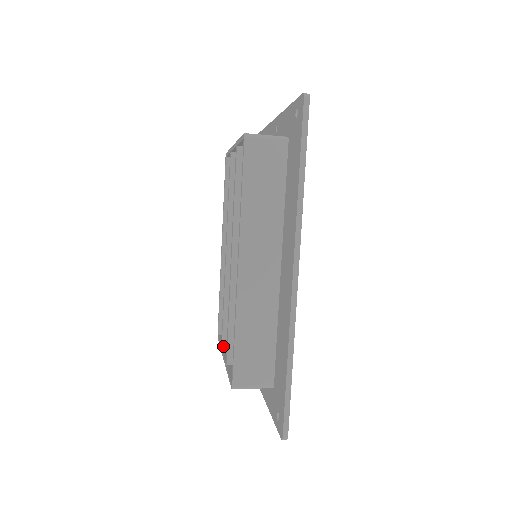
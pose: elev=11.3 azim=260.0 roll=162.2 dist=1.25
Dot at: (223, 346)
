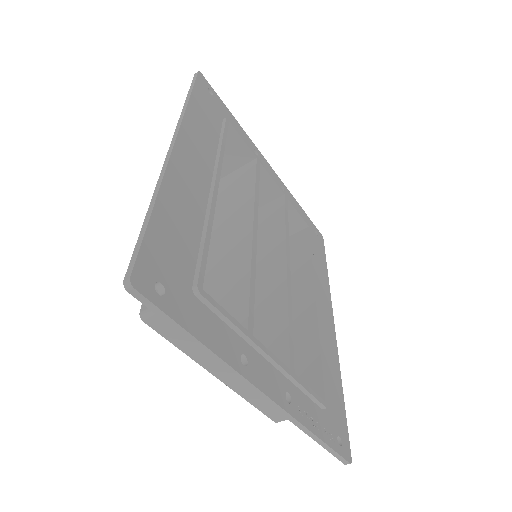
Dot at: occluded
